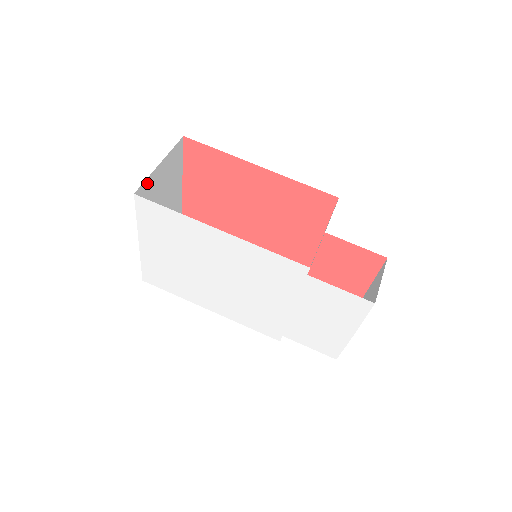
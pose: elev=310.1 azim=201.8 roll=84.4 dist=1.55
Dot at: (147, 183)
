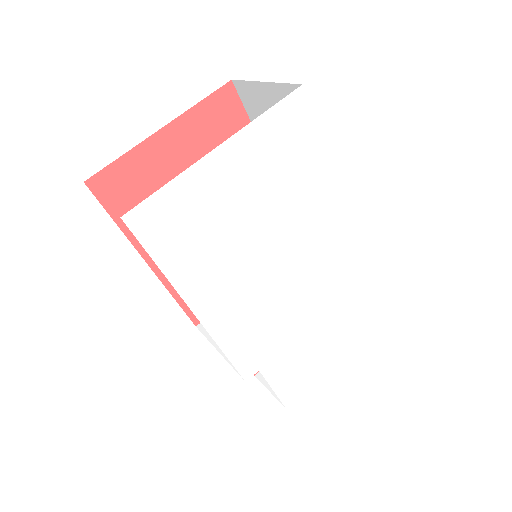
Dot at: occluded
